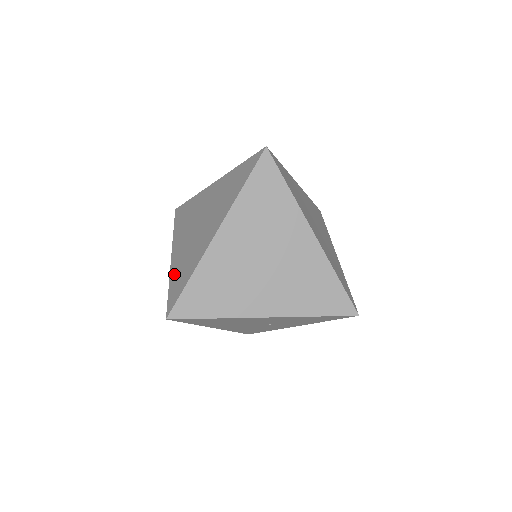
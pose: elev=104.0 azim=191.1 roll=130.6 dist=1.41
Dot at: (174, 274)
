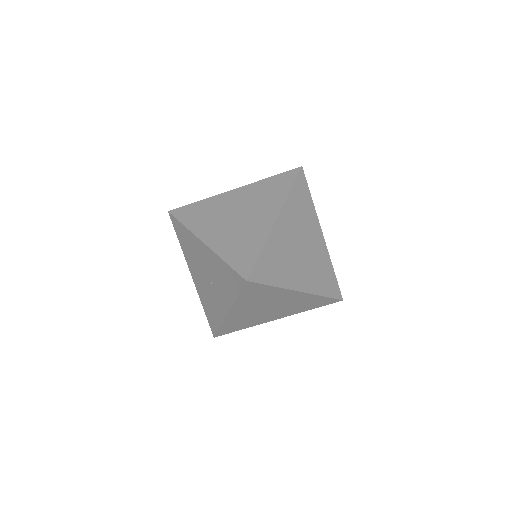
Dot at: occluded
